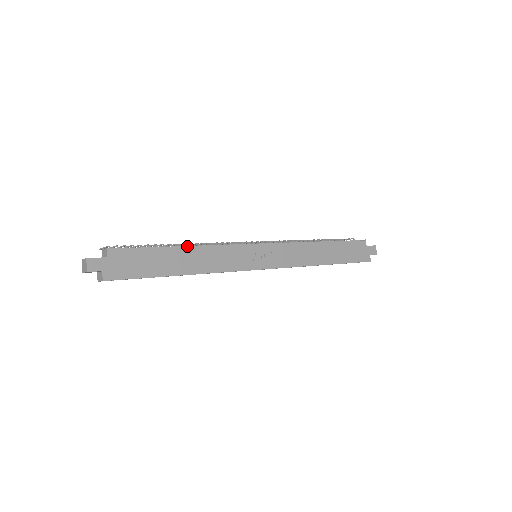
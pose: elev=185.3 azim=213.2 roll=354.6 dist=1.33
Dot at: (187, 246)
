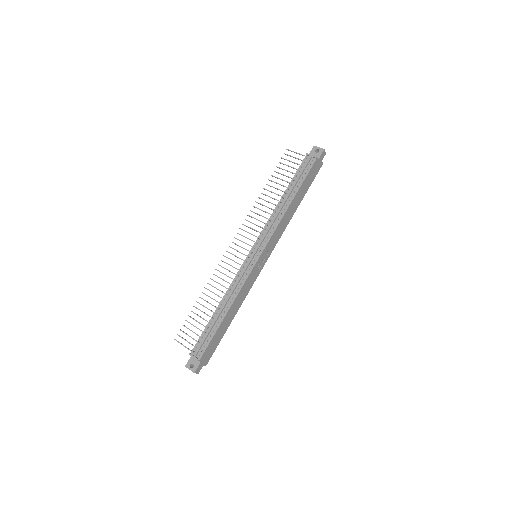
Dot at: (224, 306)
